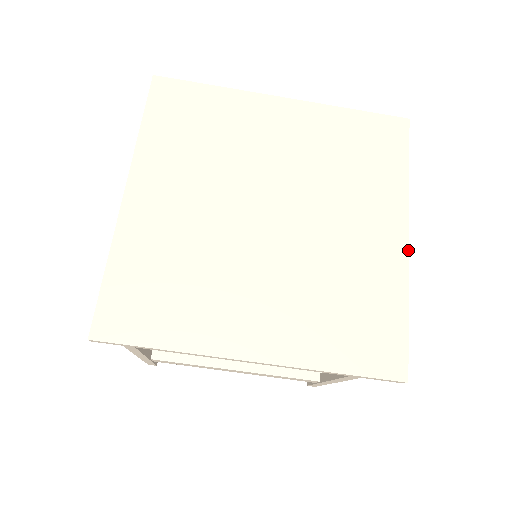
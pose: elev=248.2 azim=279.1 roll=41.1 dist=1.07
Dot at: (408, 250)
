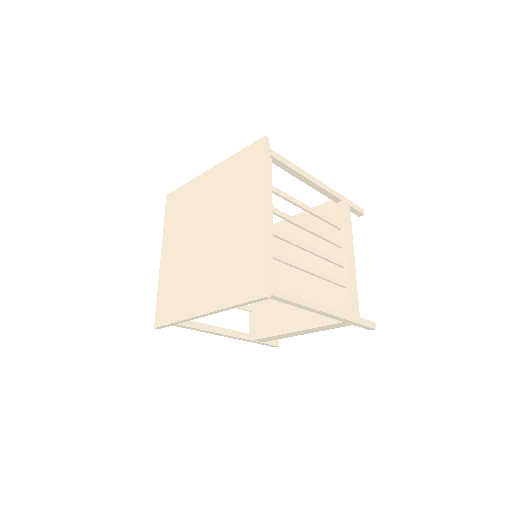
Dot at: (265, 218)
